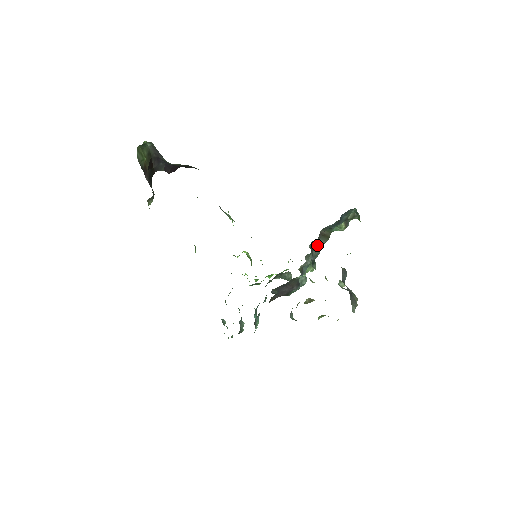
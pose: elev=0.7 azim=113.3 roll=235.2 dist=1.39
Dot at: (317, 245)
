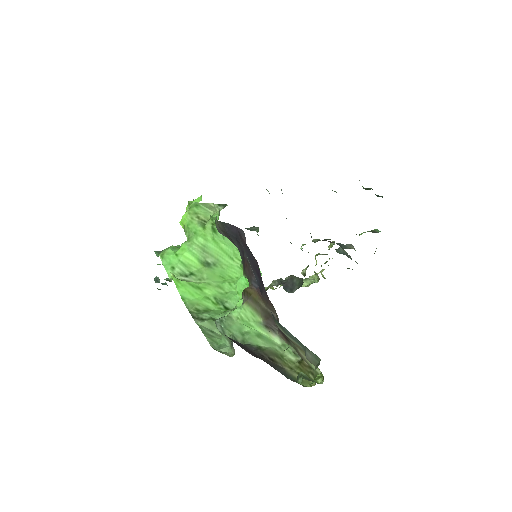
Dot at: occluded
